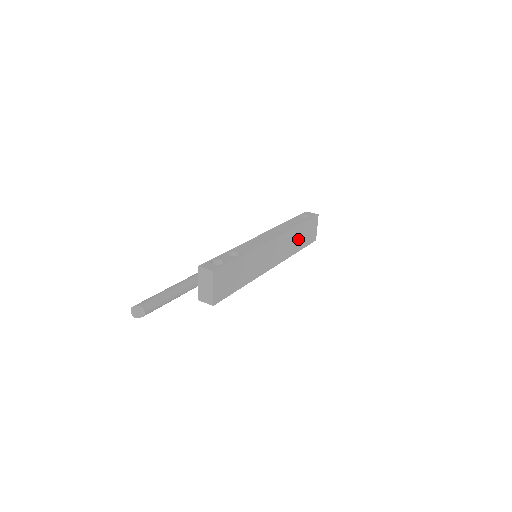
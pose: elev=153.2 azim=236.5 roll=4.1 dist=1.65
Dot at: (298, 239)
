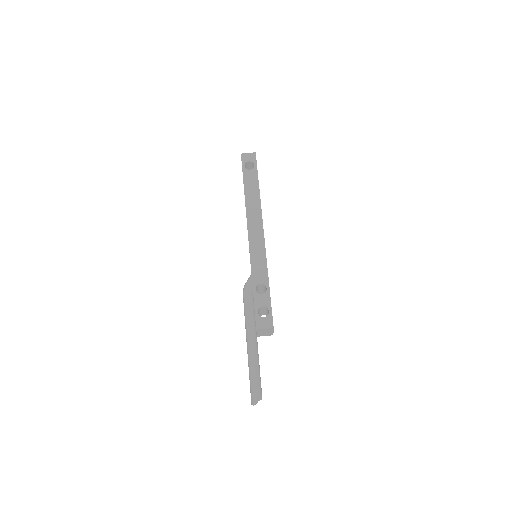
Dot at: occluded
